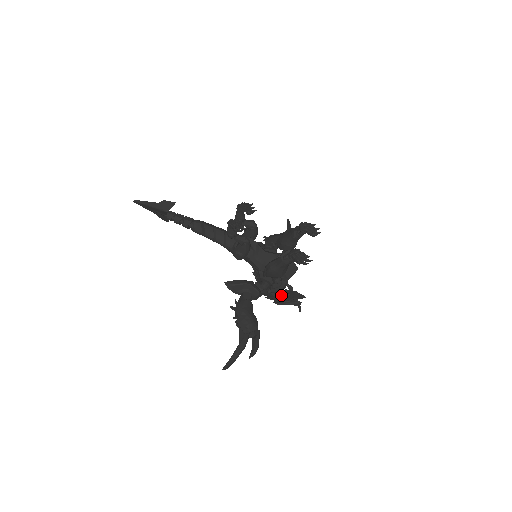
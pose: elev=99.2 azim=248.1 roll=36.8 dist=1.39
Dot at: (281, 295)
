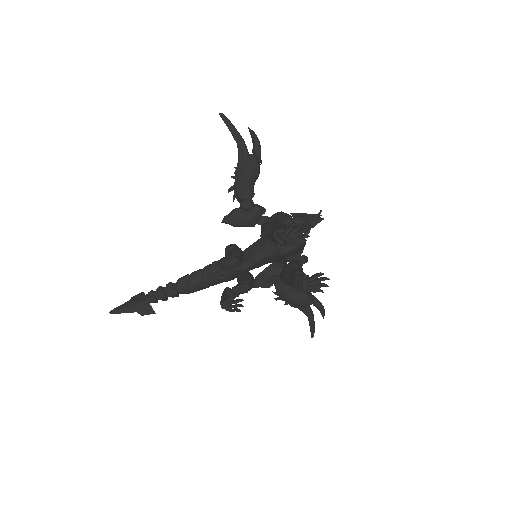
Dot at: occluded
